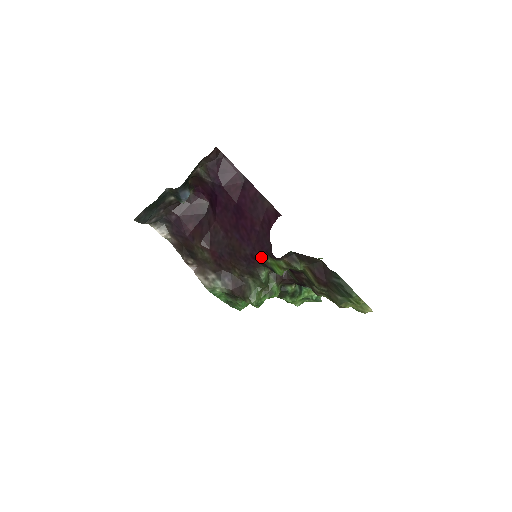
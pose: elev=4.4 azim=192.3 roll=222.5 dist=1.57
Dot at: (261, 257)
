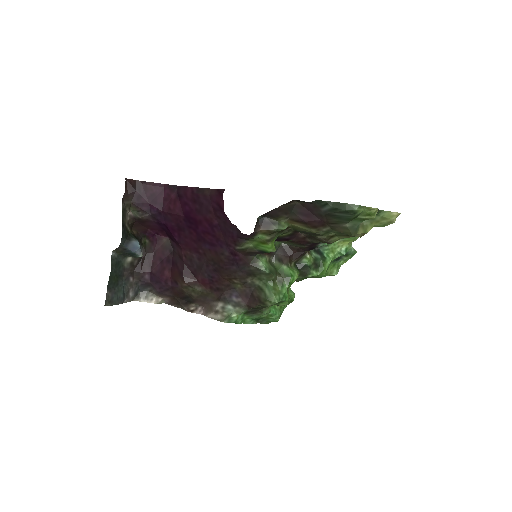
Dot at: (240, 248)
